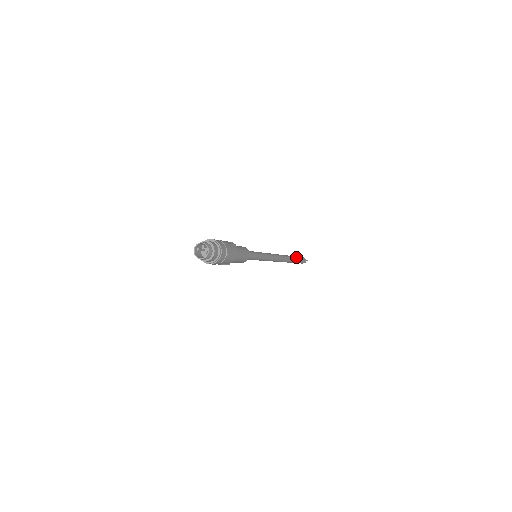
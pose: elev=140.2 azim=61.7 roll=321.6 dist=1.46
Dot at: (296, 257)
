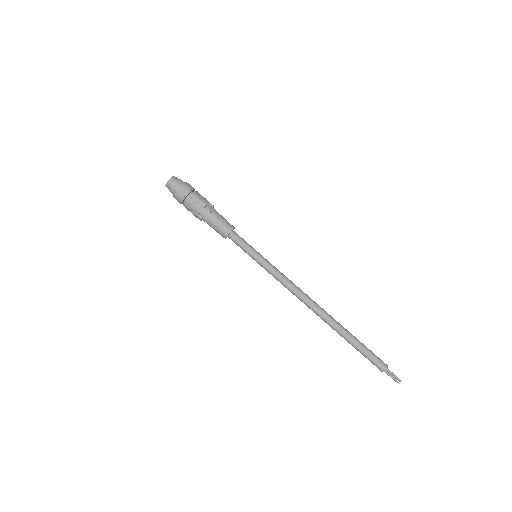
Dot at: occluded
